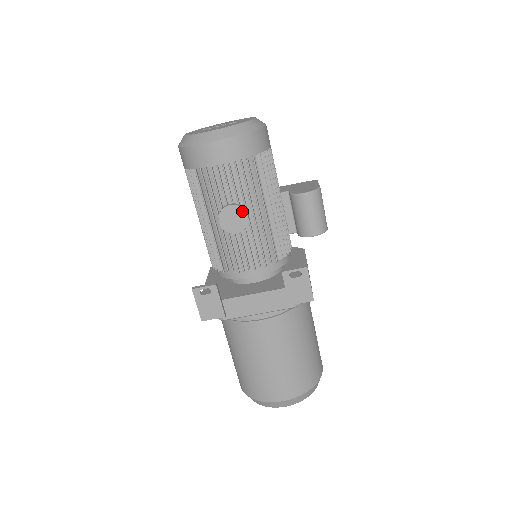
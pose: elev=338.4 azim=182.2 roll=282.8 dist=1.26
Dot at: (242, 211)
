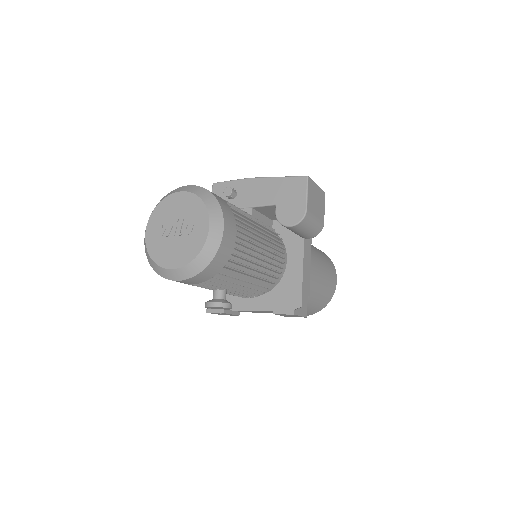
Dot at: occluded
